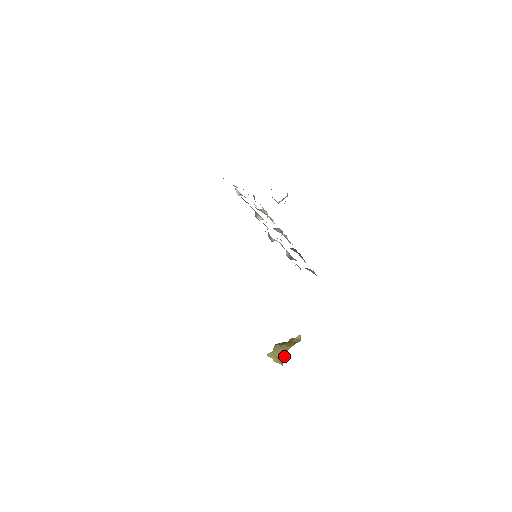
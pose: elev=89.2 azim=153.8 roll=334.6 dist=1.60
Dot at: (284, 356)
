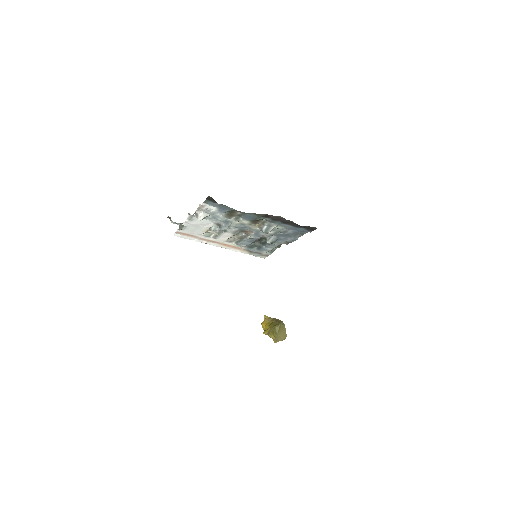
Dot at: (285, 330)
